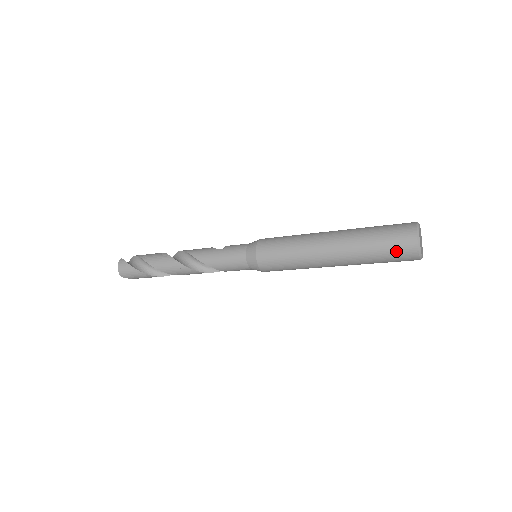
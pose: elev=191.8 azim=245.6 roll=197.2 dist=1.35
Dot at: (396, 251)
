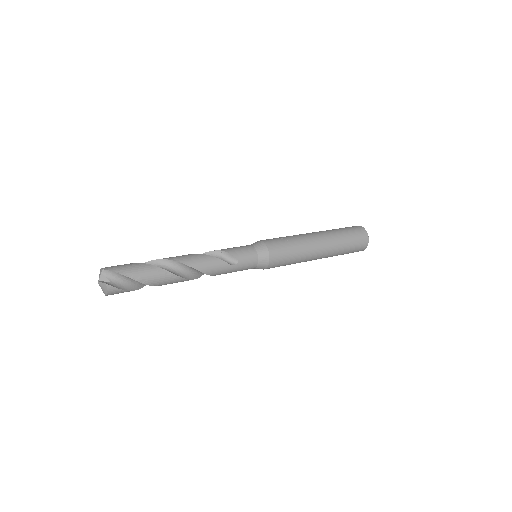
Dot at: occluded
